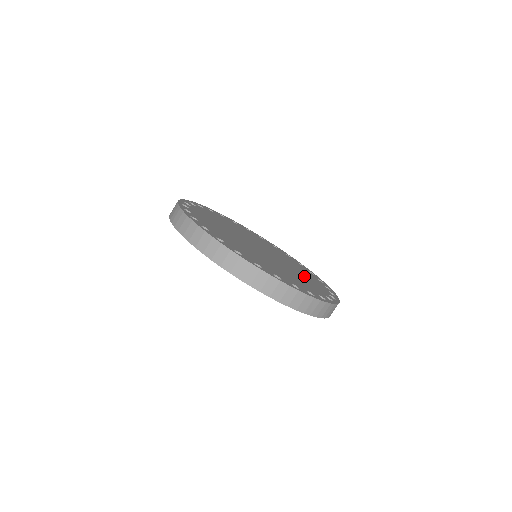
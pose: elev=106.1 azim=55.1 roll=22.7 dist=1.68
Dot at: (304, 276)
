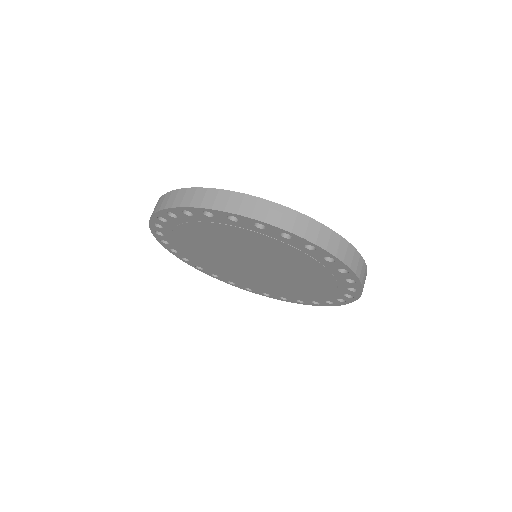
Dot at: occluded
